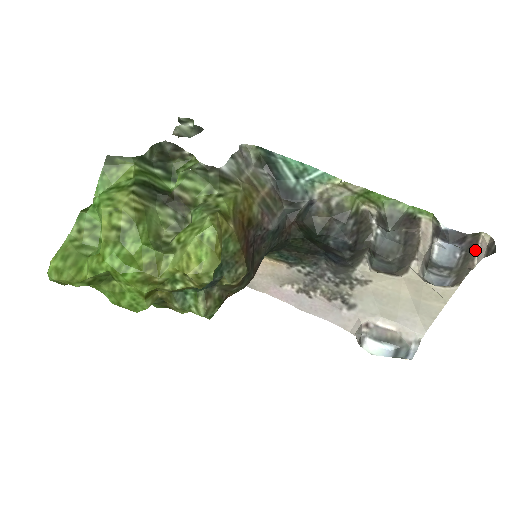
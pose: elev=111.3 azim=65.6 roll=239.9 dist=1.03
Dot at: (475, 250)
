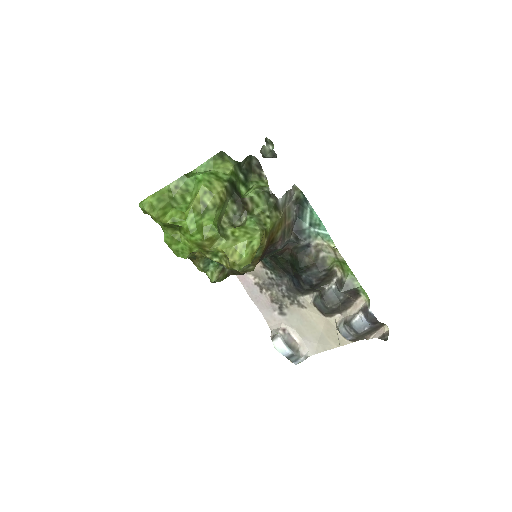
Dot at: (376, 331)
